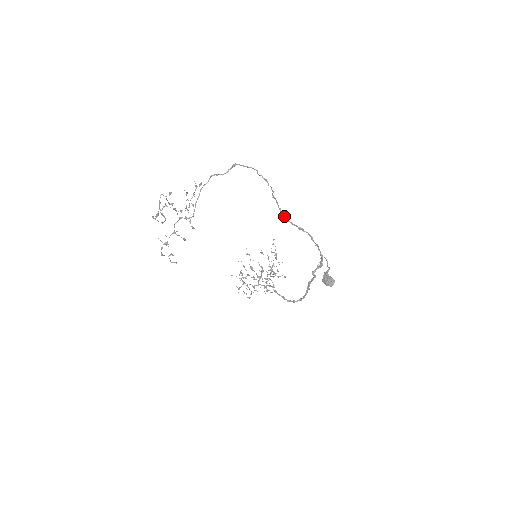
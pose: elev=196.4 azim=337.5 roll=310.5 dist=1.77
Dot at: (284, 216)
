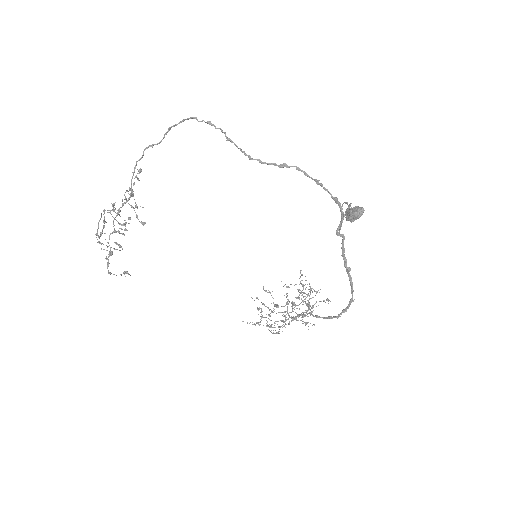
Dot at: occluded
